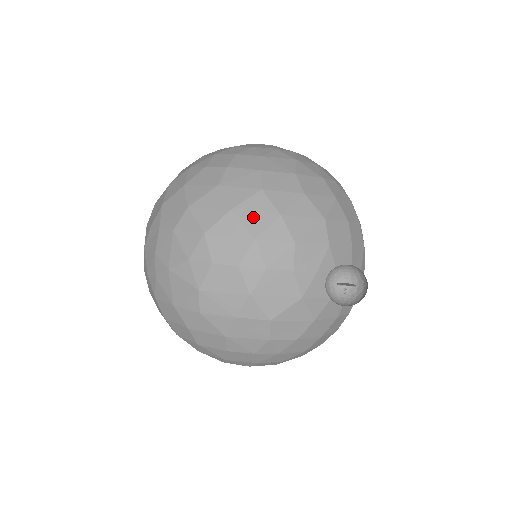
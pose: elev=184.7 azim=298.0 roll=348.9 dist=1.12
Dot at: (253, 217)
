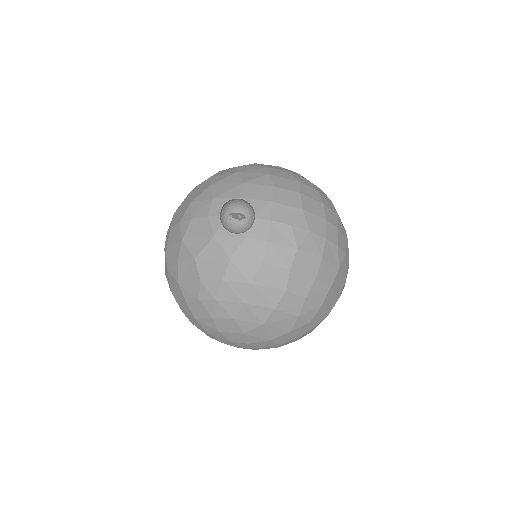
Dot at: (196, 192)
